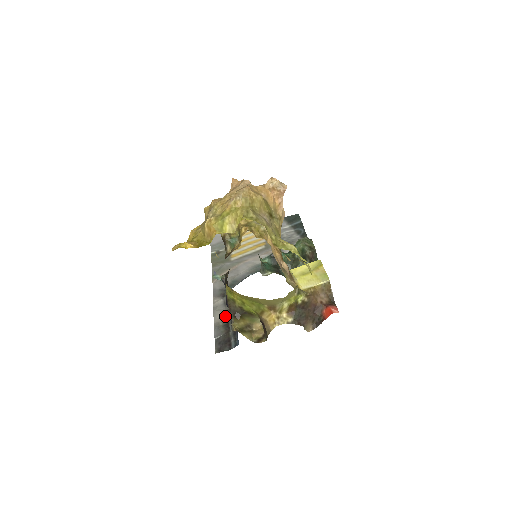
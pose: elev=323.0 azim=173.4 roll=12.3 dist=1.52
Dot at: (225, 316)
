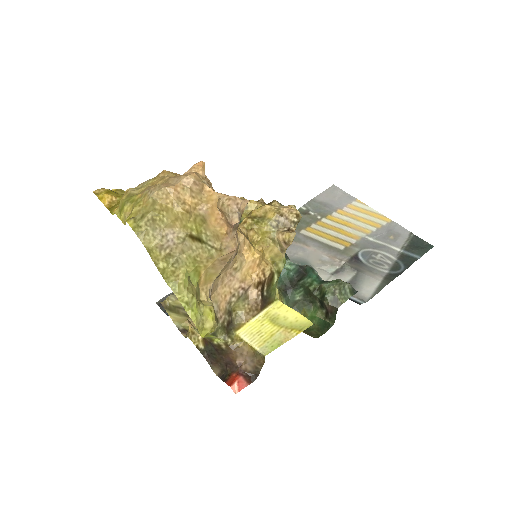
Dot at: occluded
